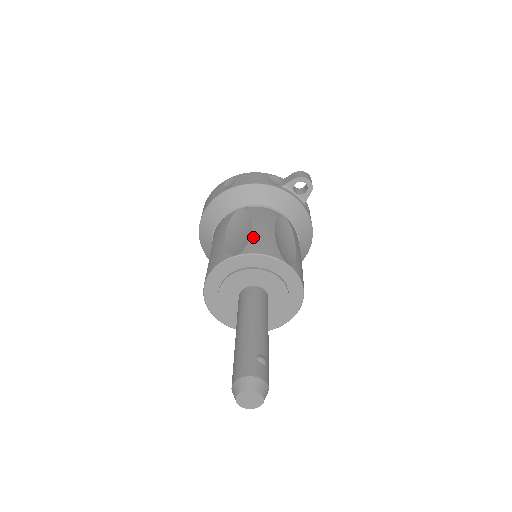
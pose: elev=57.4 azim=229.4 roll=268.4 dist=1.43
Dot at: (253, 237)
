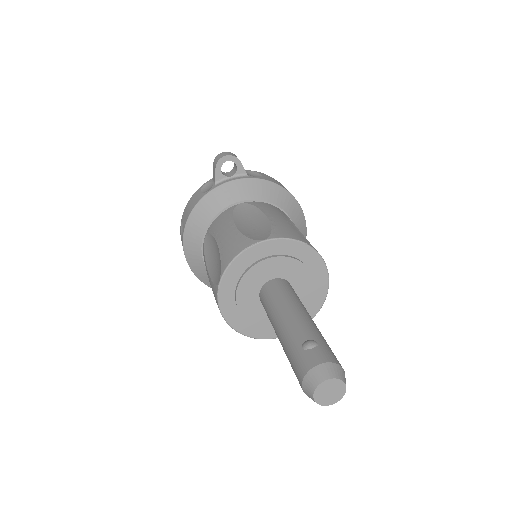
Dot at: (221, 251)
